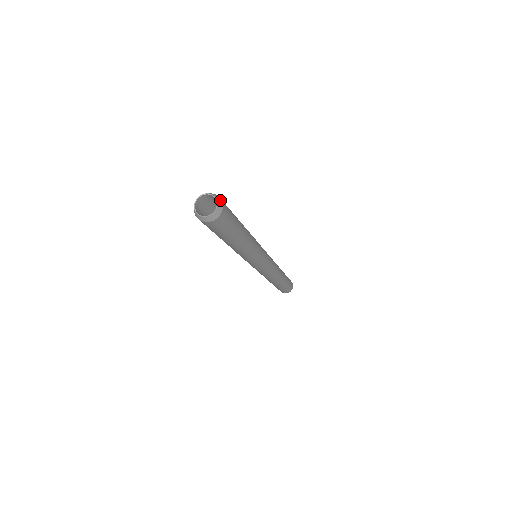
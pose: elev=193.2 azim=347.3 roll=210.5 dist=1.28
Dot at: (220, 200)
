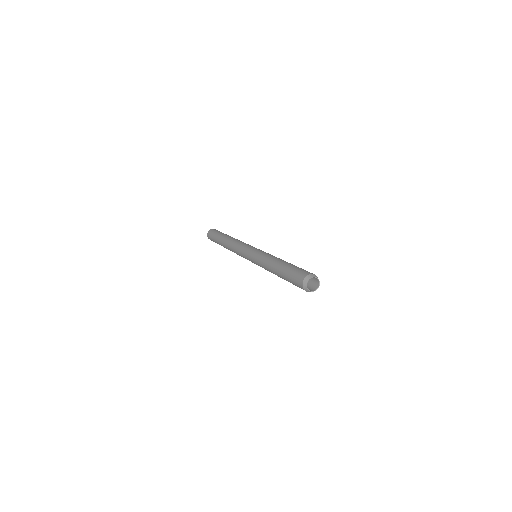
Dot at: (313, 275)
